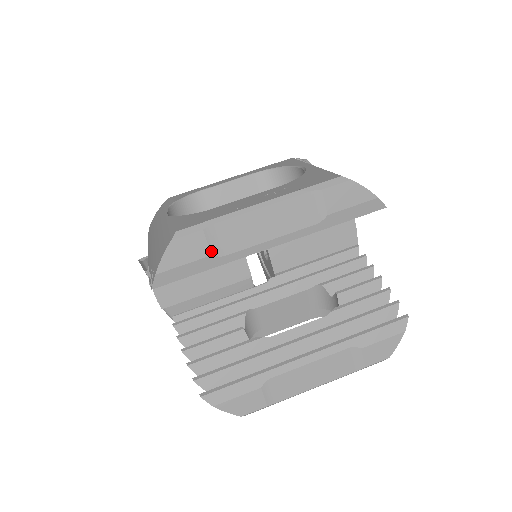
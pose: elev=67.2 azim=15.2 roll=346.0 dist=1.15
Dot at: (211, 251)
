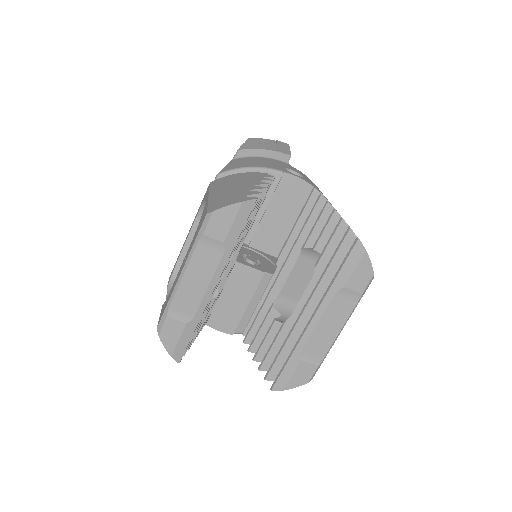
Dot at: (184, 322)
